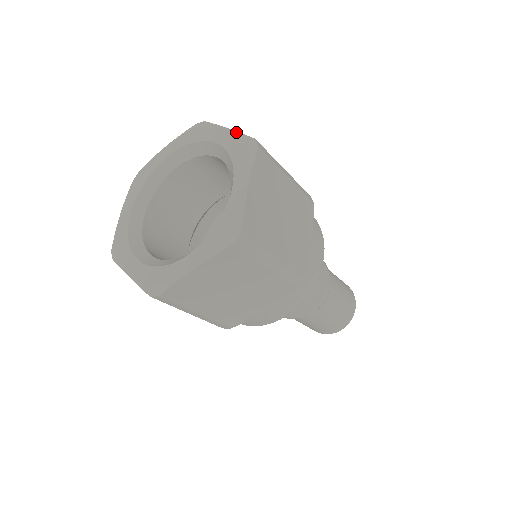
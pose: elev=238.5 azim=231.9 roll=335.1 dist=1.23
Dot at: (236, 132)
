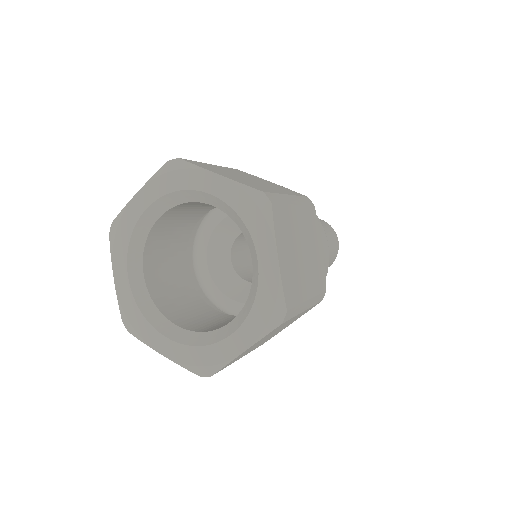
Dot at: (235, 182)
